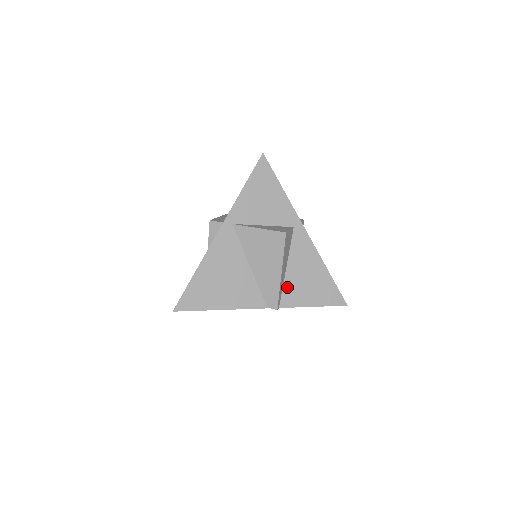
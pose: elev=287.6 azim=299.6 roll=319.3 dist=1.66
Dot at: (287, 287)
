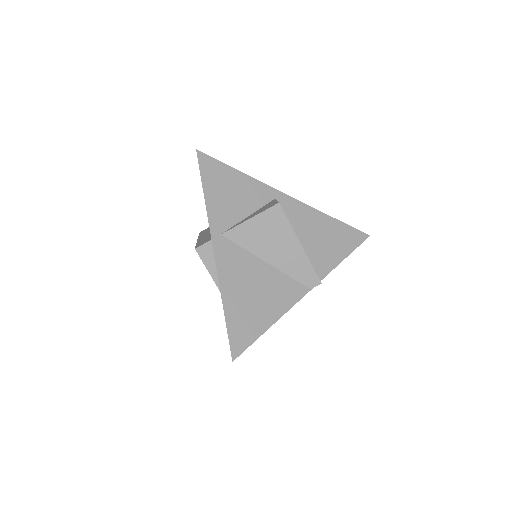
Dot at: (312, 257)
